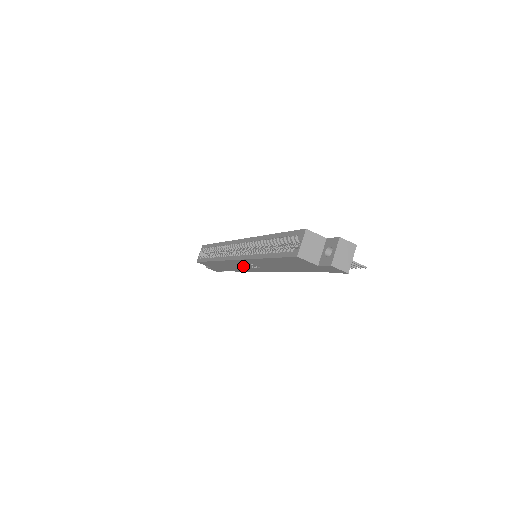
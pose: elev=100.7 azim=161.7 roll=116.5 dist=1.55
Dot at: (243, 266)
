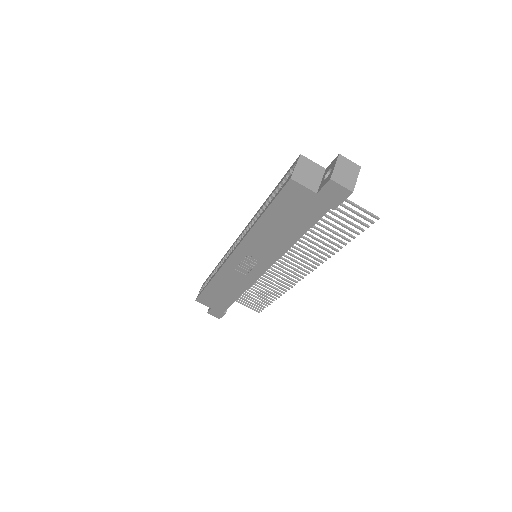
Dot at: (242, 272)
